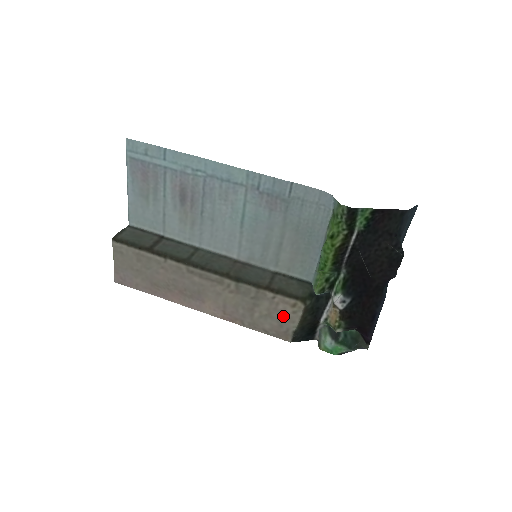
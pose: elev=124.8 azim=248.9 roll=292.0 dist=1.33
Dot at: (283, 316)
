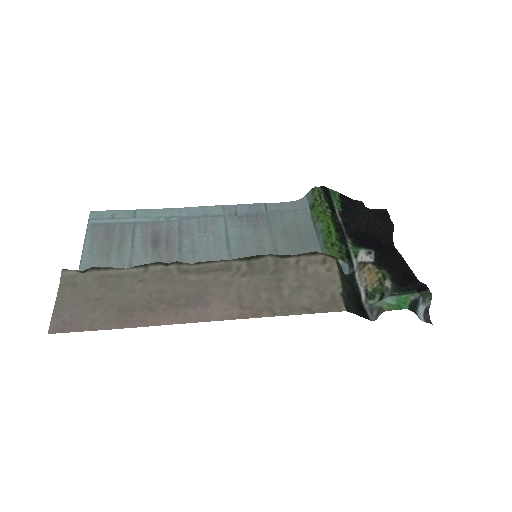
Dot at: (319, 280)
